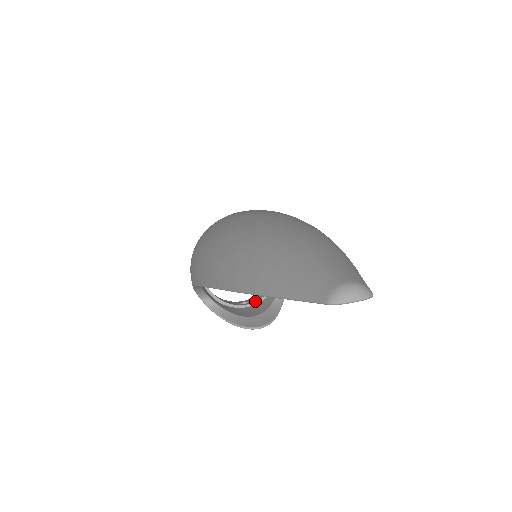
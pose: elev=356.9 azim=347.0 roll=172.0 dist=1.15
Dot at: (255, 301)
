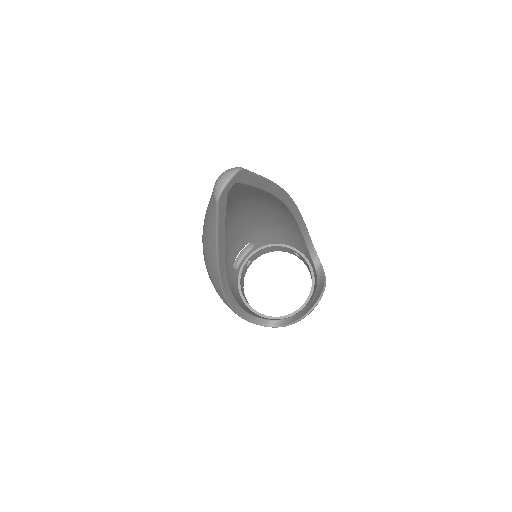
Dot at: occluded
